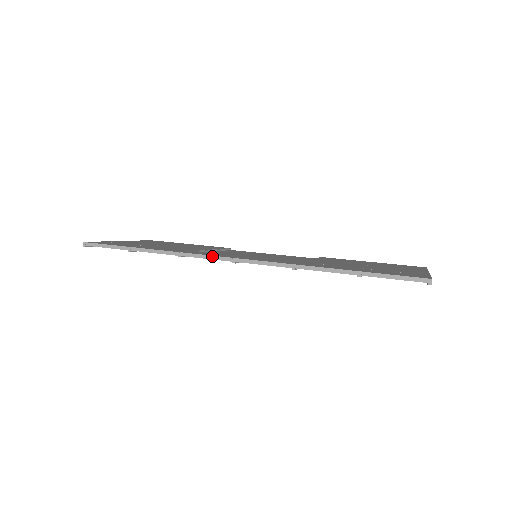
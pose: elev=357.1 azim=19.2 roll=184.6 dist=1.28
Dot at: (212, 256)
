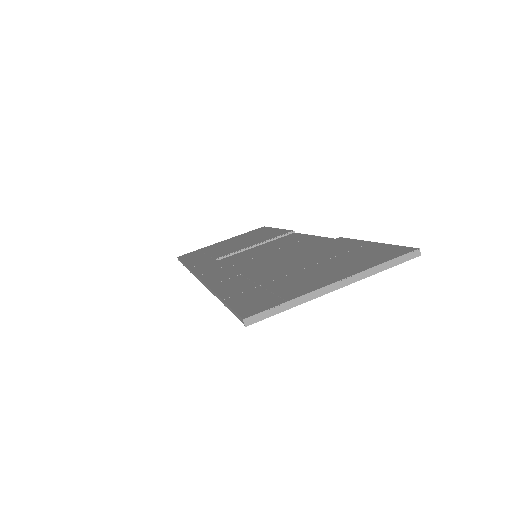
Dot at: (194, 273)
